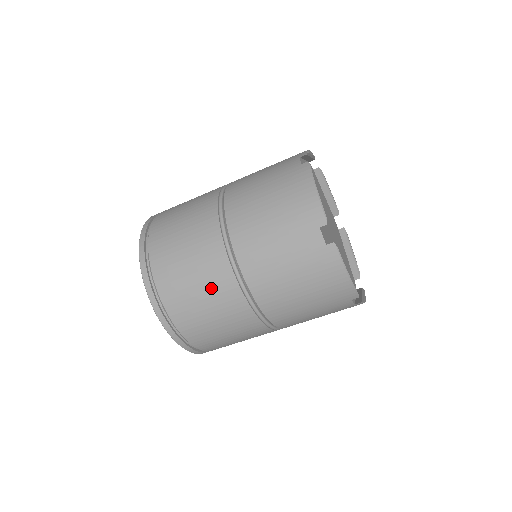
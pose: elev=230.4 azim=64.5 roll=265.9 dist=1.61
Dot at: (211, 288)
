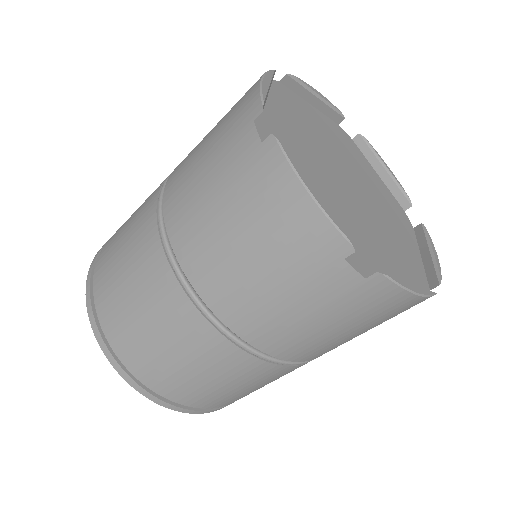
Dot at: (137, 265)
